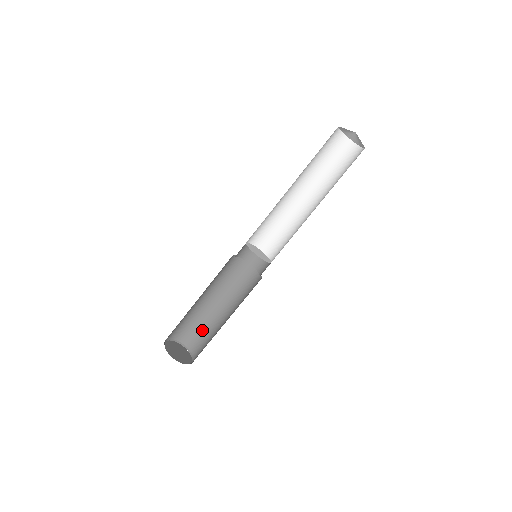
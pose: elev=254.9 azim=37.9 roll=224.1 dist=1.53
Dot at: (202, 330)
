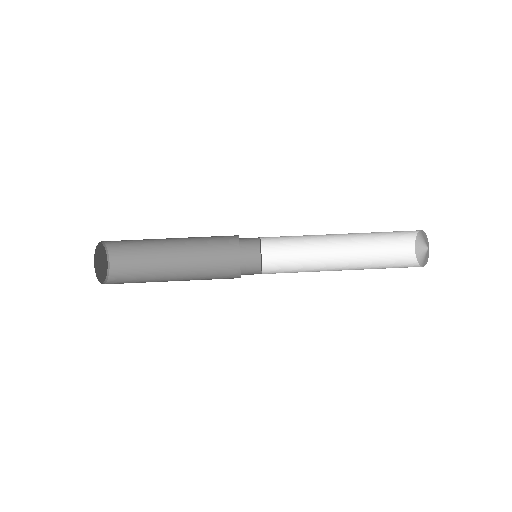
Dot at: (138, 280)
